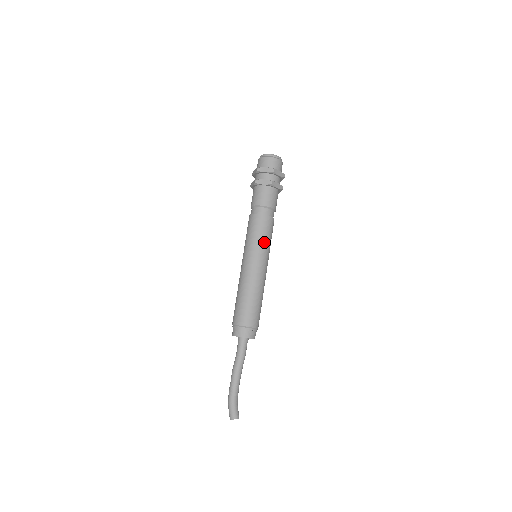
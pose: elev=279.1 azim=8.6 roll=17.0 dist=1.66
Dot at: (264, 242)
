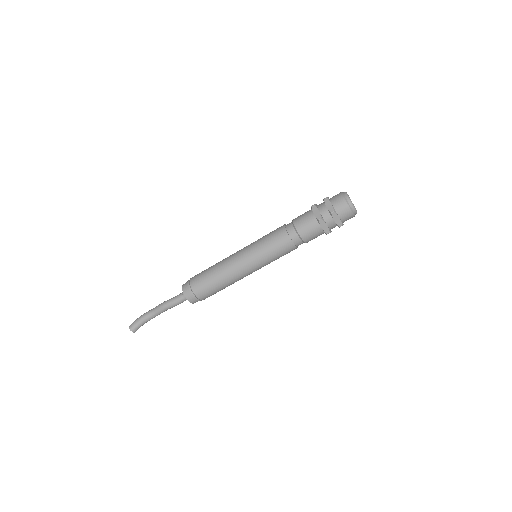
Dot at: (266, 253)
